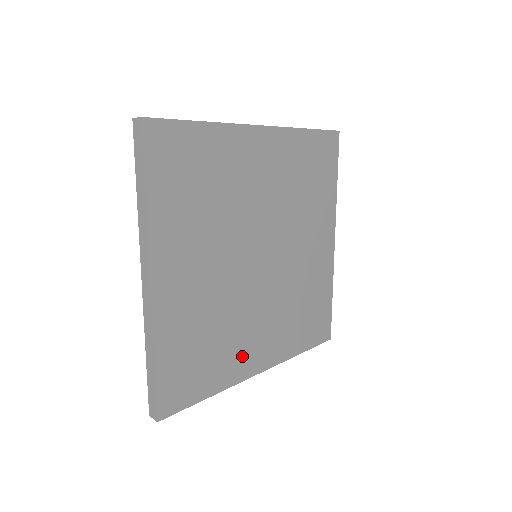
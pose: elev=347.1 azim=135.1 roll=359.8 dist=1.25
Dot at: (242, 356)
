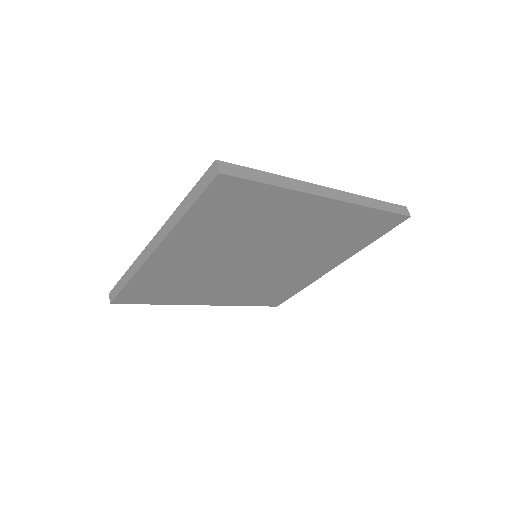
Dot at: (197, 296)
